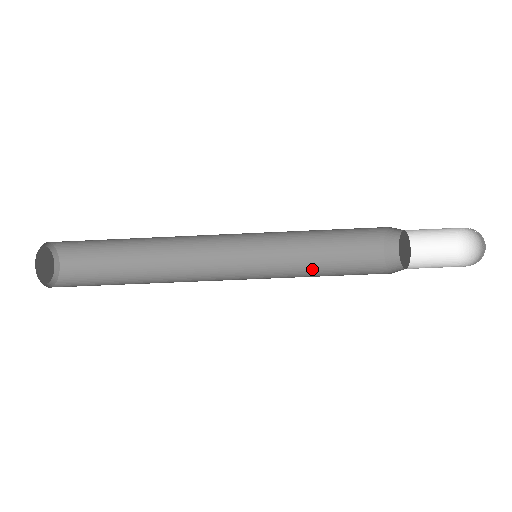
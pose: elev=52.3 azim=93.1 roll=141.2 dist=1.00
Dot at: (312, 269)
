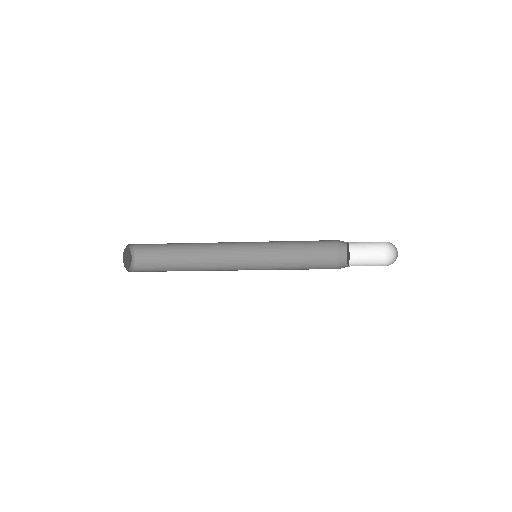
Dot at: (291, 267)
